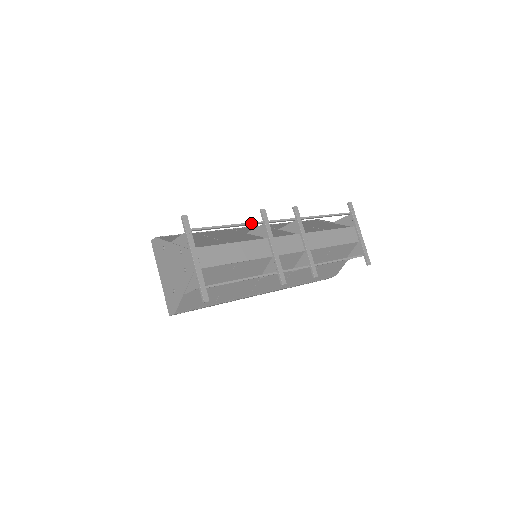
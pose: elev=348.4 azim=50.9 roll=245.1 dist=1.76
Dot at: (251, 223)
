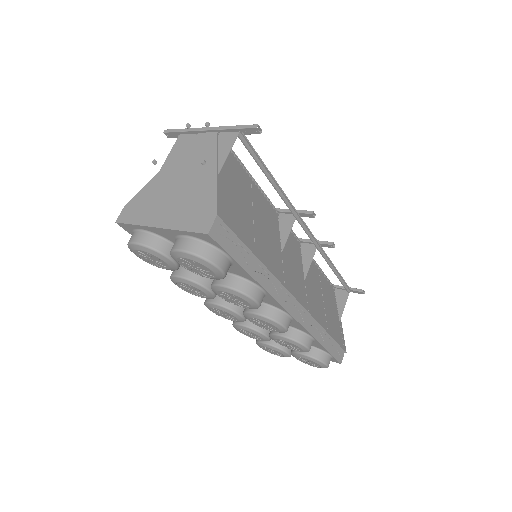
Dot at: occluded
